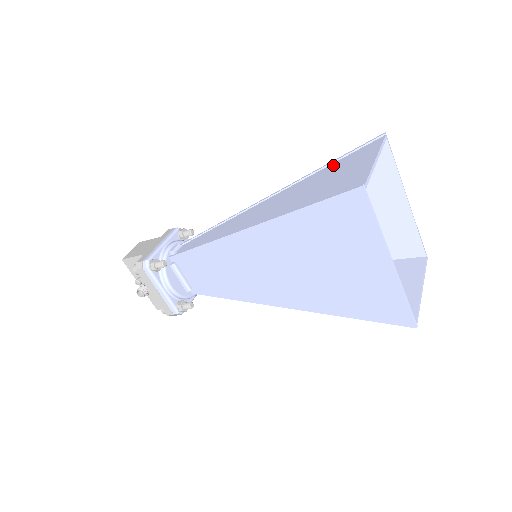
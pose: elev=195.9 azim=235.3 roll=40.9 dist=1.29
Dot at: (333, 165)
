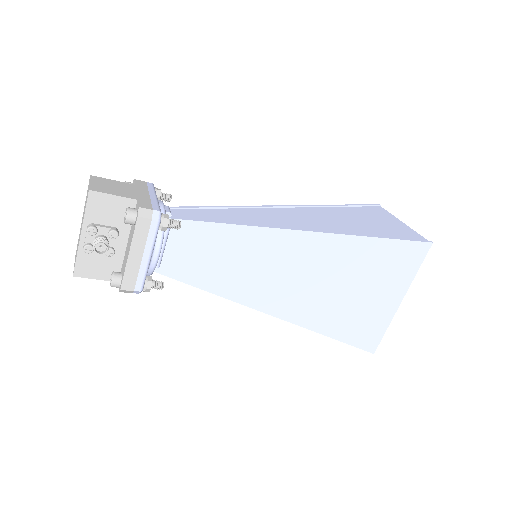
Dot at: (349, 209)
